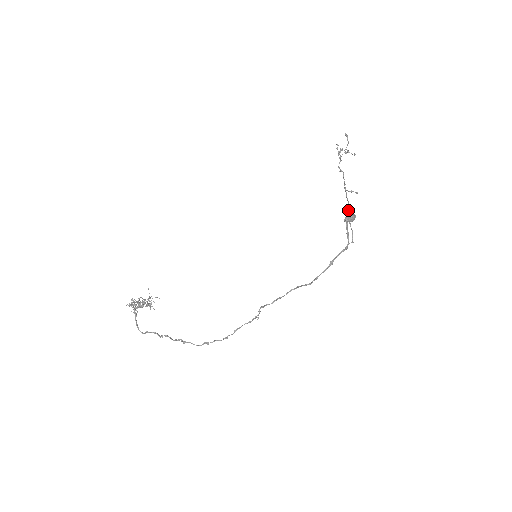
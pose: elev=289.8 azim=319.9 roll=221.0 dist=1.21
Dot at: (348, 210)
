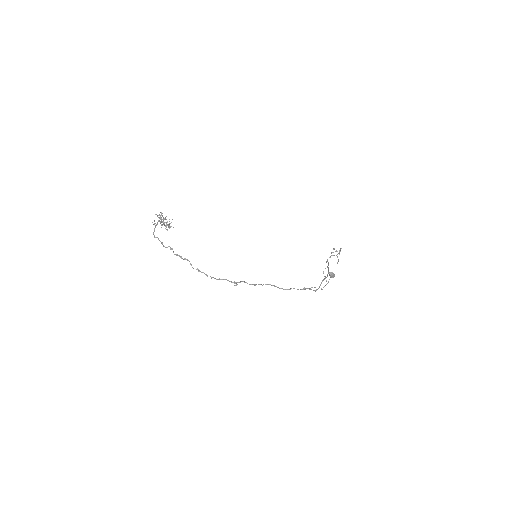
Dot at: (327, 276)
